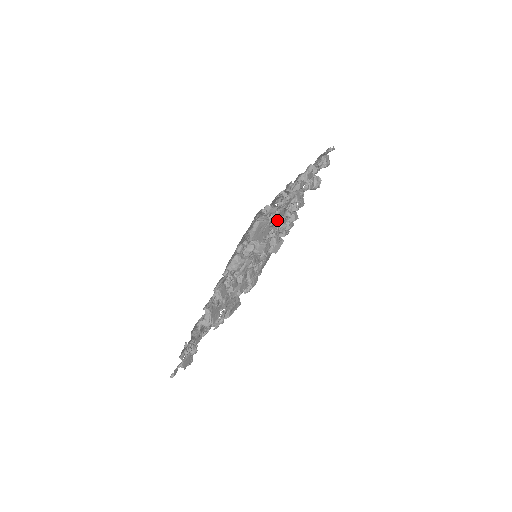
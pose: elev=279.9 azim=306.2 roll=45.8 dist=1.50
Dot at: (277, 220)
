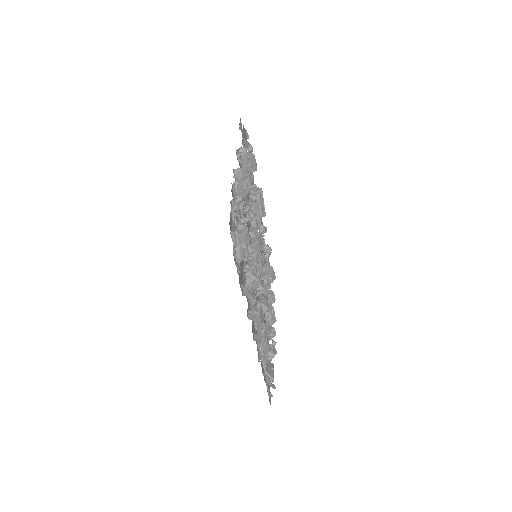
Dot at: (263, 317)
